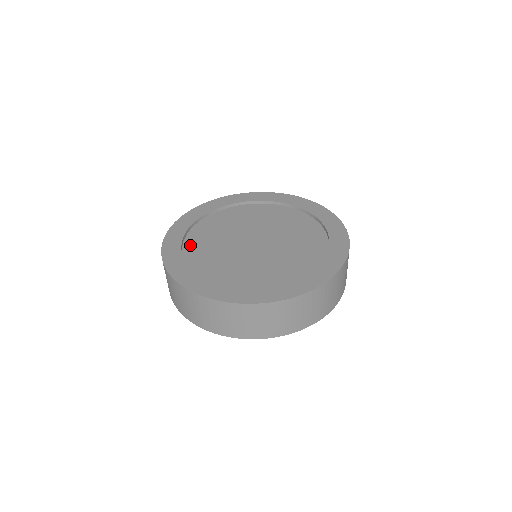
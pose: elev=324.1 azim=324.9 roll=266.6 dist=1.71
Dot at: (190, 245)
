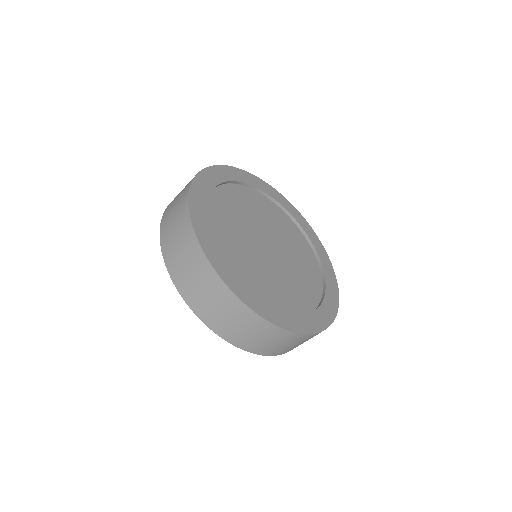
Dot at: (213, 208)
